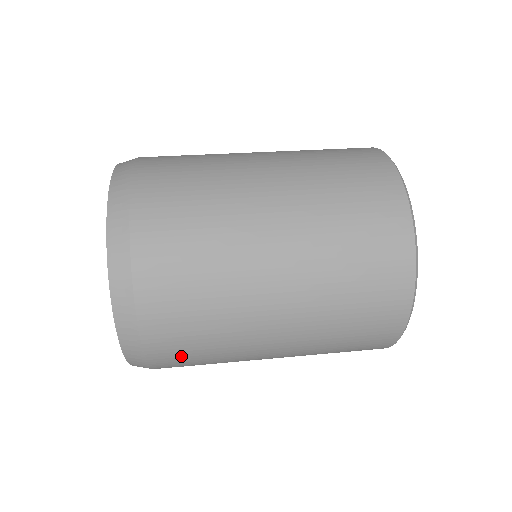
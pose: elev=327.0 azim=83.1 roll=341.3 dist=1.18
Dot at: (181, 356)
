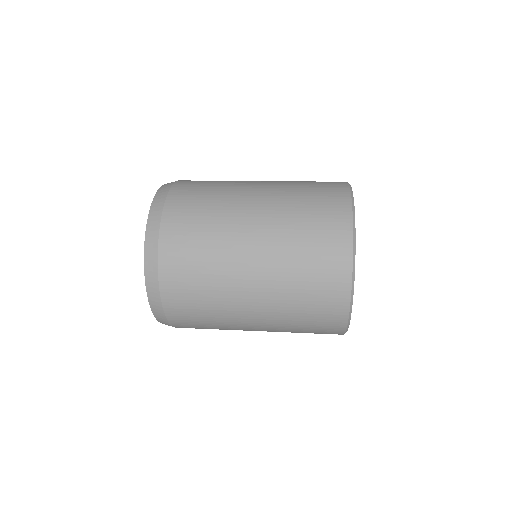
Dot at: (187, 311)
